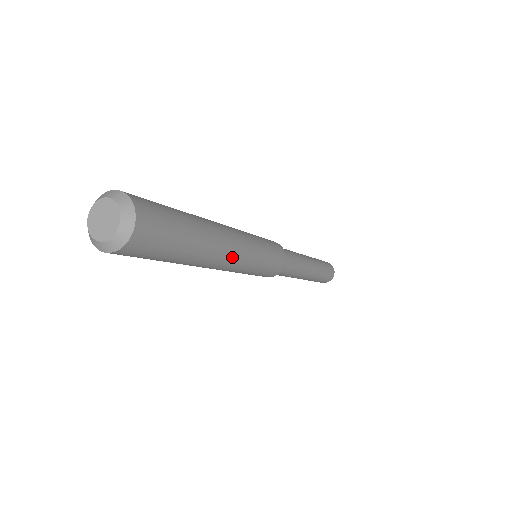
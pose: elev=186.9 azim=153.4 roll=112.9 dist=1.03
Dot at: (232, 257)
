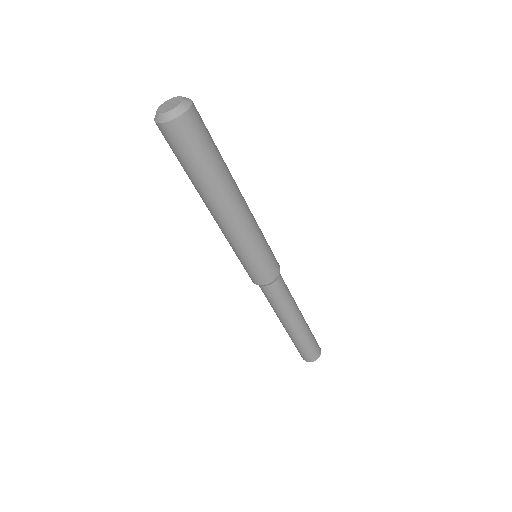
Dot at: (244, 208)
